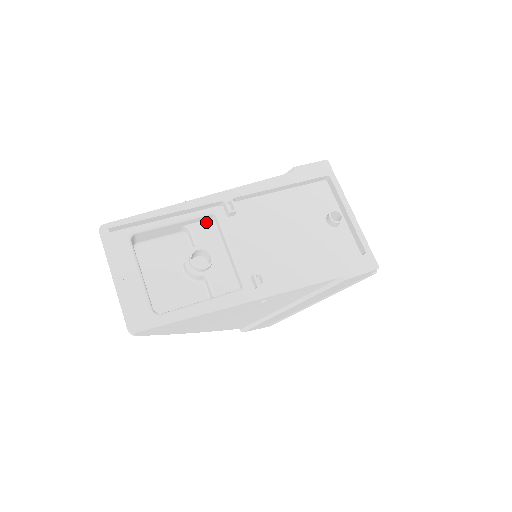
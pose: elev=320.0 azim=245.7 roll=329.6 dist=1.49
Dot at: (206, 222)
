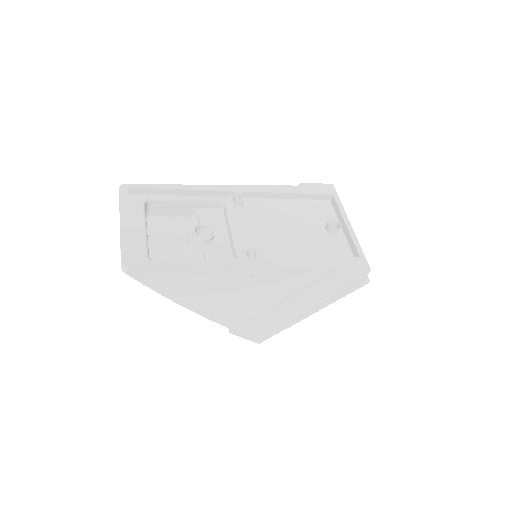
Dot at: (215, 210)
